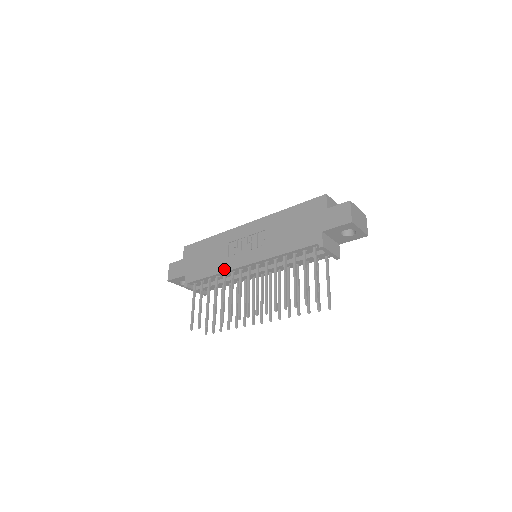
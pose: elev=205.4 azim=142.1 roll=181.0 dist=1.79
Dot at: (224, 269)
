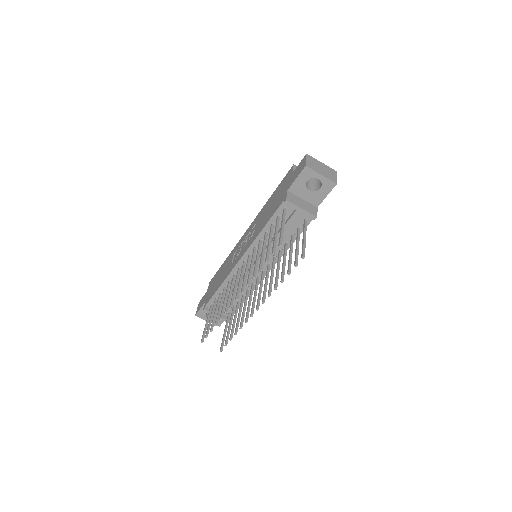
Dot at: (227, 275)
